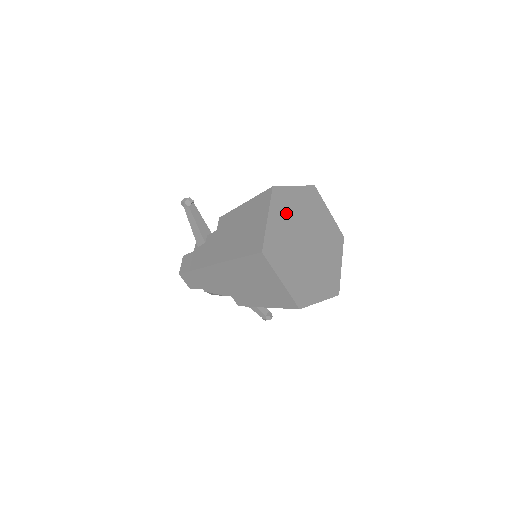
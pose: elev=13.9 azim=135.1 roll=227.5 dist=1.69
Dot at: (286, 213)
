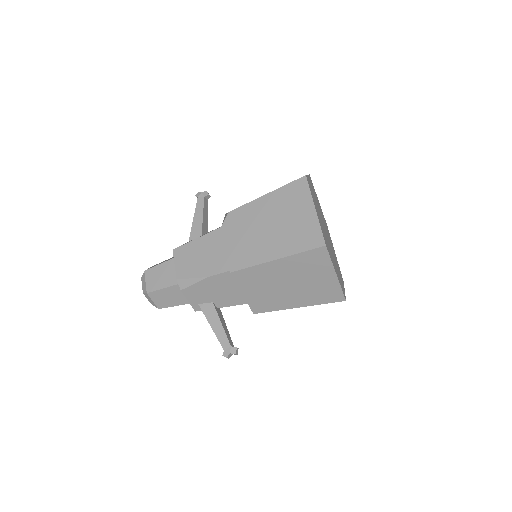
Dot at: occluded
